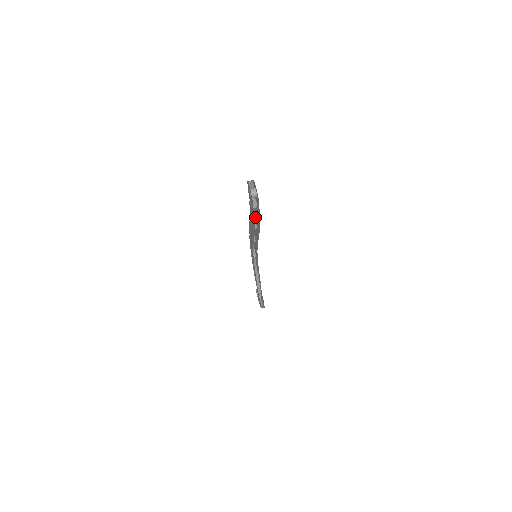
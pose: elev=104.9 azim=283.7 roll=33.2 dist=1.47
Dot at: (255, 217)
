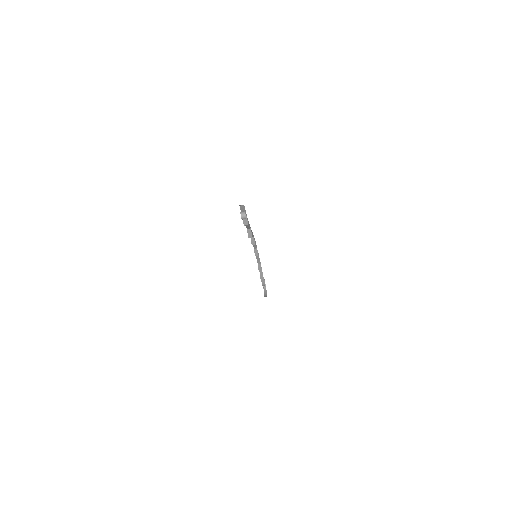
Dot at: occluded
